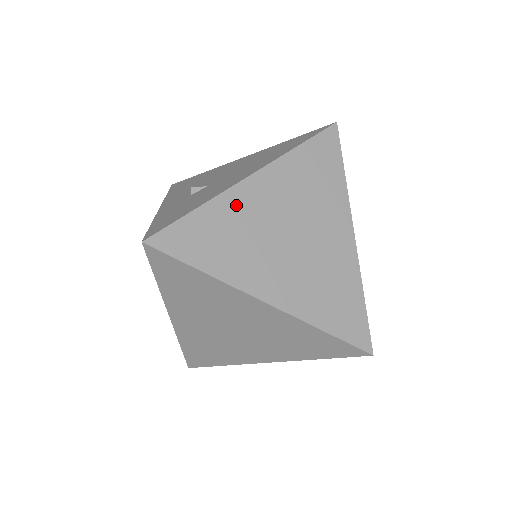
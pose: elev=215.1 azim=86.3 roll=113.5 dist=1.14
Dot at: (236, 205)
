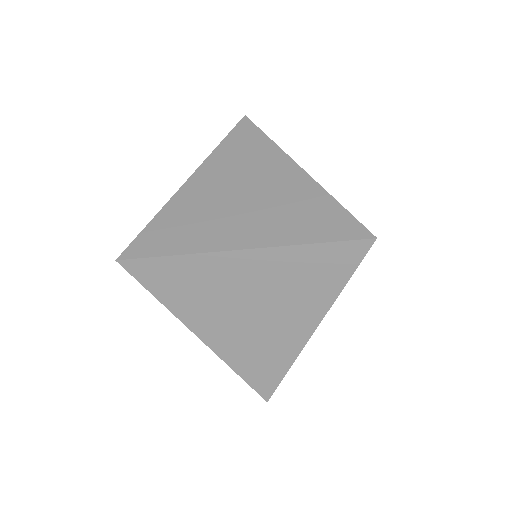
Dot at: (185, 201)
